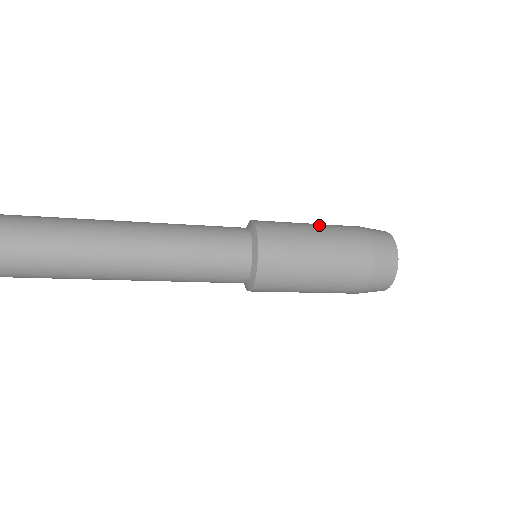
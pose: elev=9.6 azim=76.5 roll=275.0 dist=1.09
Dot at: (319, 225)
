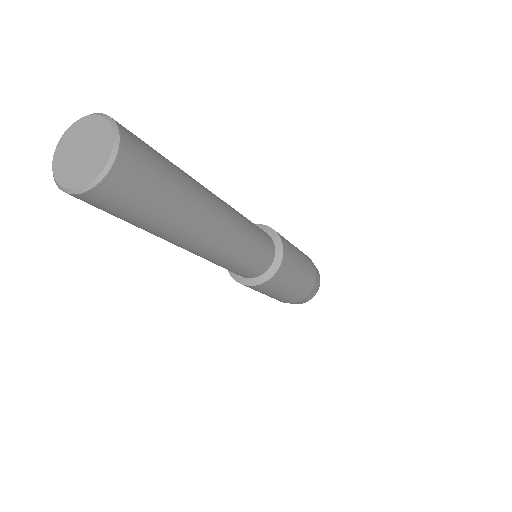
Dot at: (302, 256)
